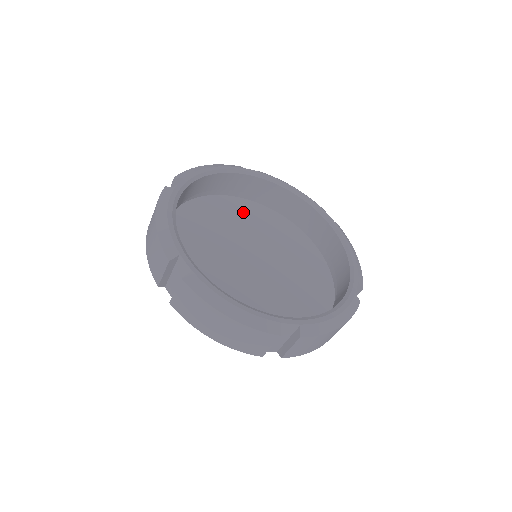
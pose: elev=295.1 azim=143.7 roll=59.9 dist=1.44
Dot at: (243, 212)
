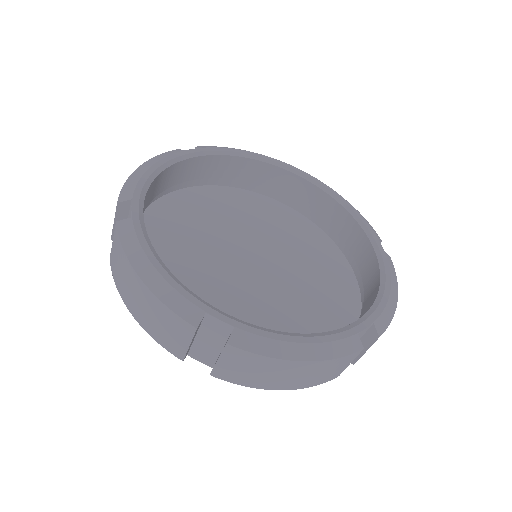
Dot at: (202, 205)
